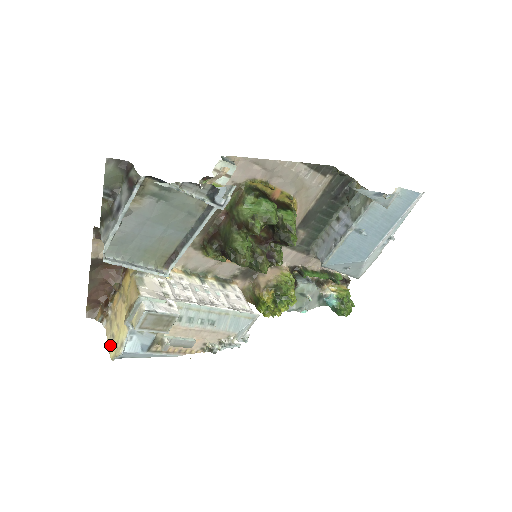
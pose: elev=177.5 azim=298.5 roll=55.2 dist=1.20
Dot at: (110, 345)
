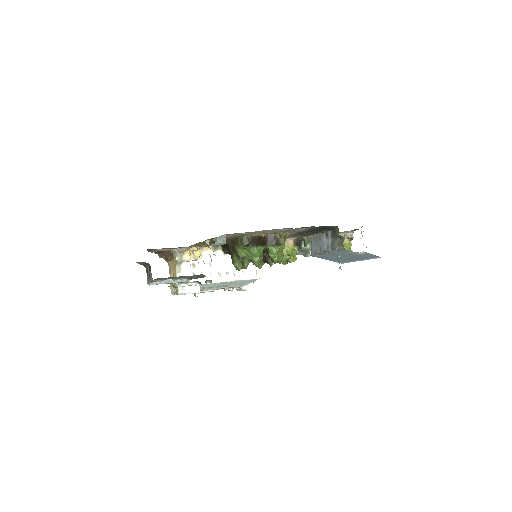
Dot at: occluded
